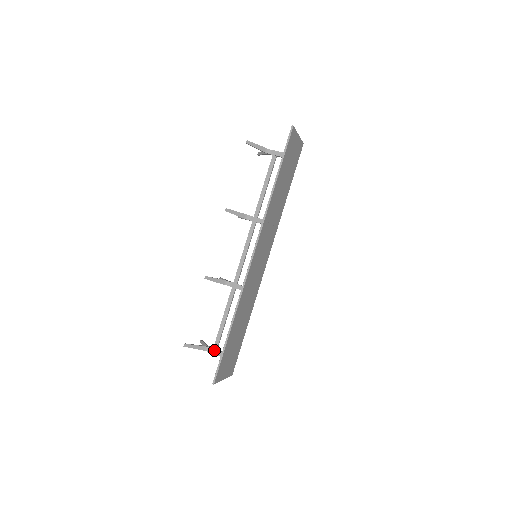
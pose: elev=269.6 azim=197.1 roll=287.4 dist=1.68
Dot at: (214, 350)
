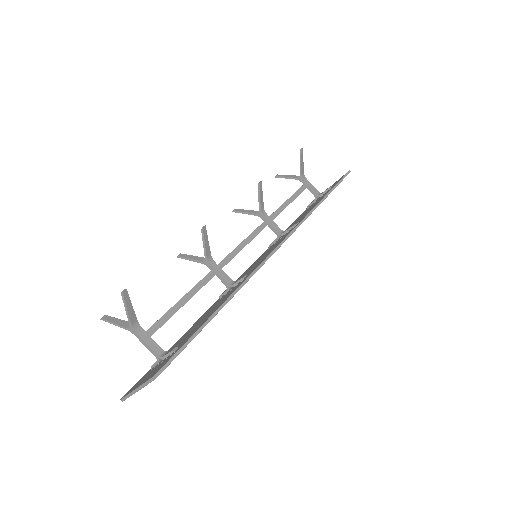
Dot at: (147, 334)
